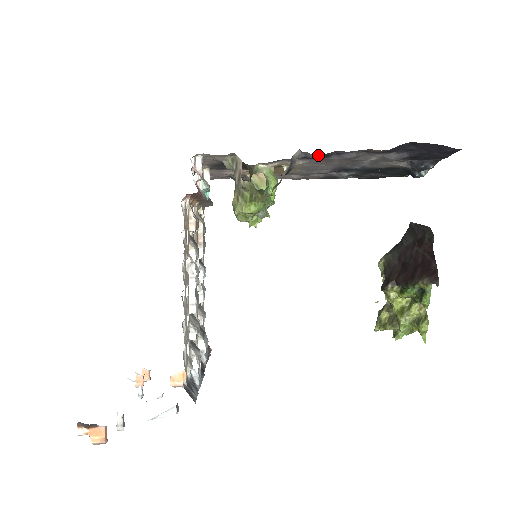
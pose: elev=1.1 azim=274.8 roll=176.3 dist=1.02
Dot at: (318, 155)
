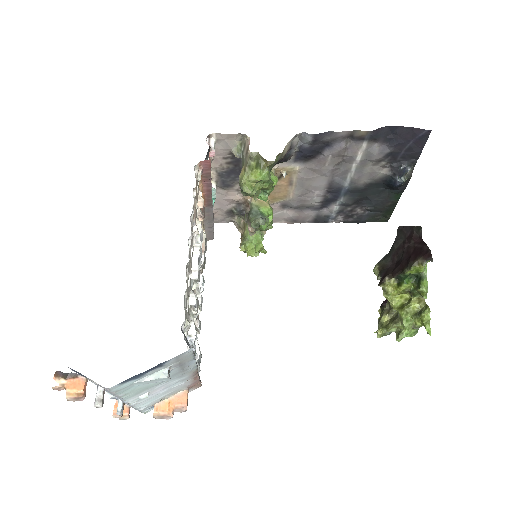
Dot at: (314, 134)
